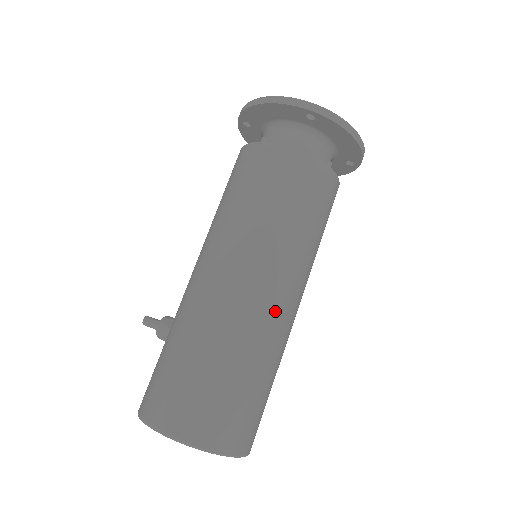
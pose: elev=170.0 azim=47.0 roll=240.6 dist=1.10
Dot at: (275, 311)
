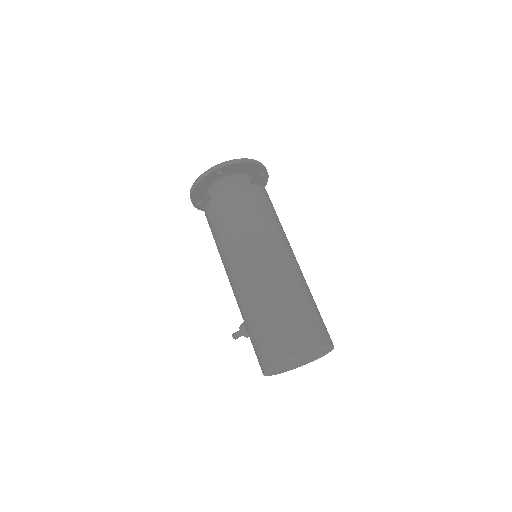
Dot at: (280, 267)
